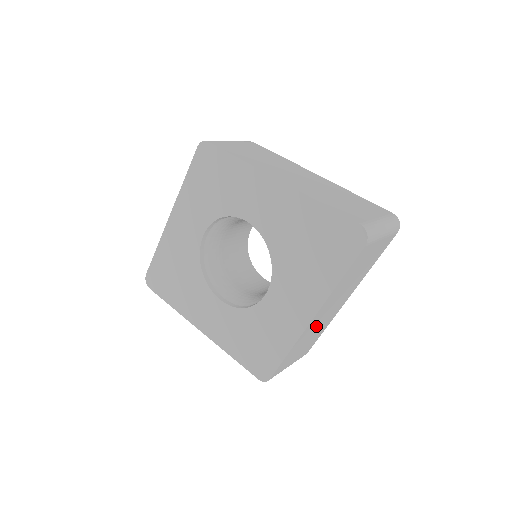
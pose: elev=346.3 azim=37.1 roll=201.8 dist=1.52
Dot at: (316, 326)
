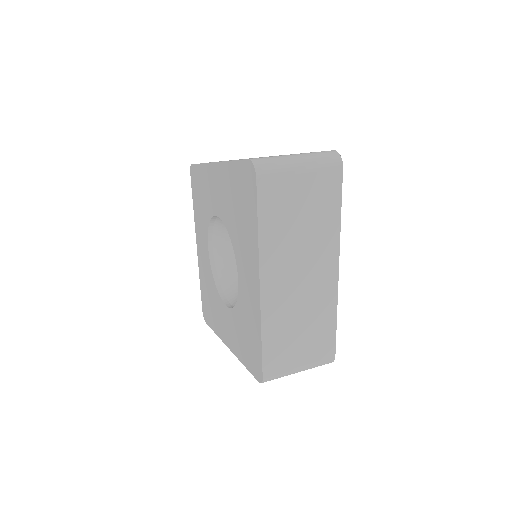
Dot at: (293, 304)
